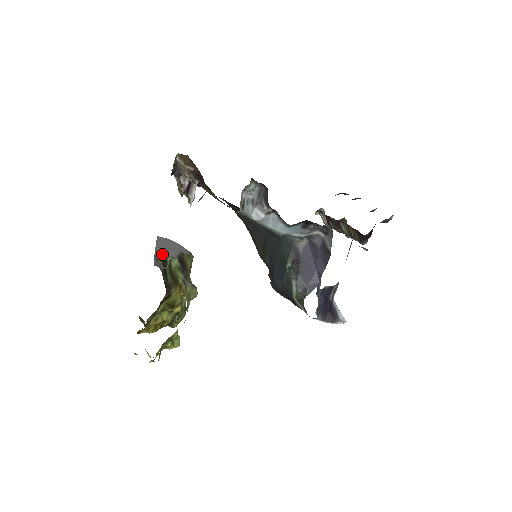
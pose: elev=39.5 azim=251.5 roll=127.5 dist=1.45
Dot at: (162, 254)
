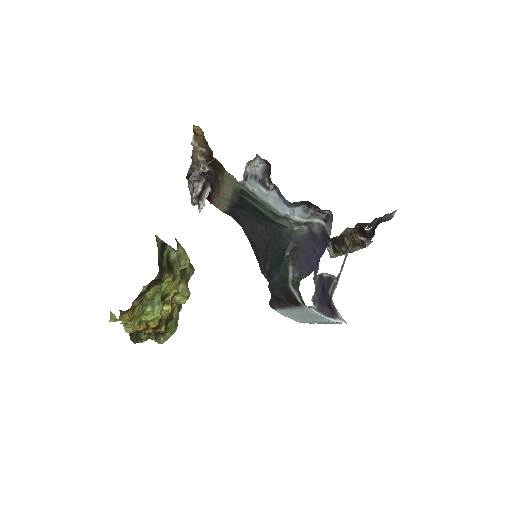
Dot at: occluded
